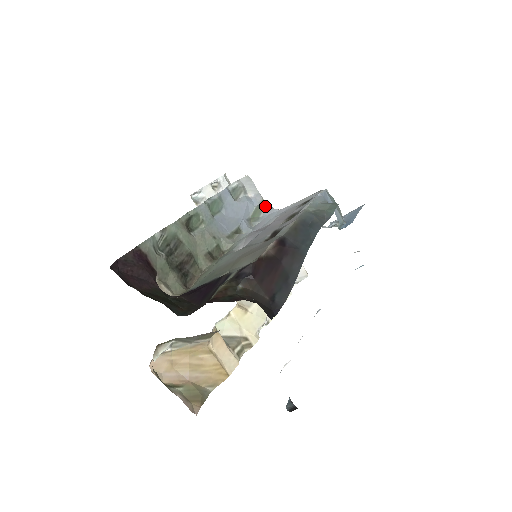
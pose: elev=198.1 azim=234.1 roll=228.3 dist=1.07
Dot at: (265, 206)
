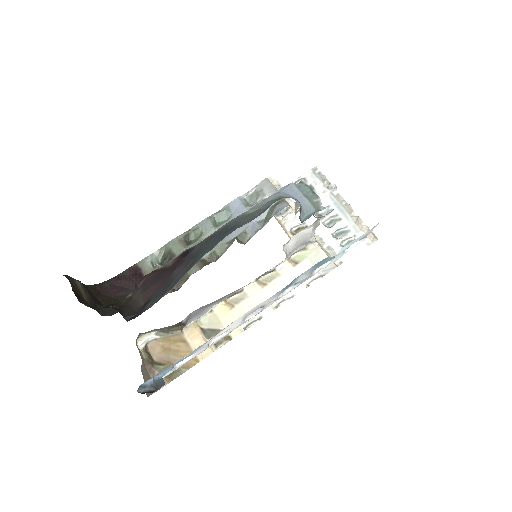
Dot at: (278, 205)
